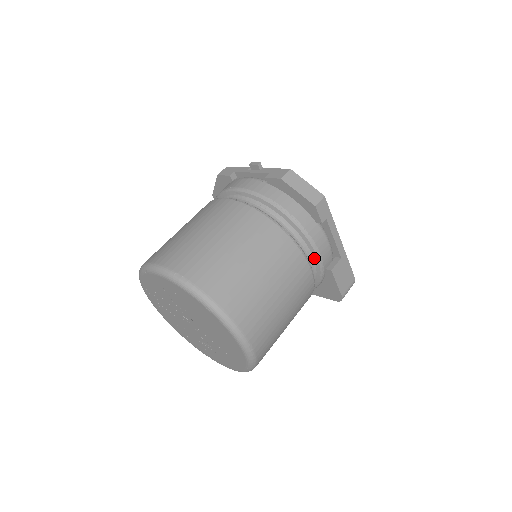
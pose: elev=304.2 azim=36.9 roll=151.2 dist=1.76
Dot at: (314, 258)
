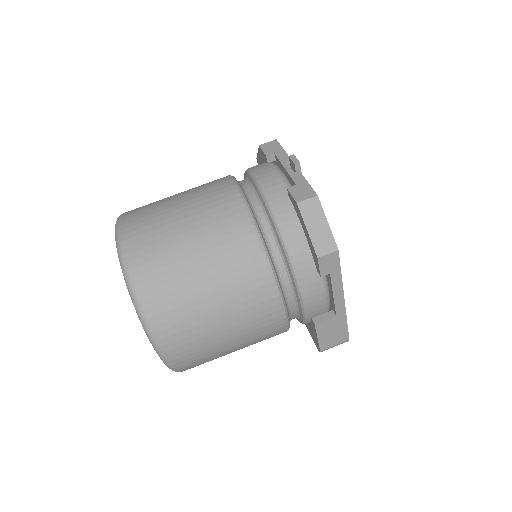
Dot at: (298, 304)
